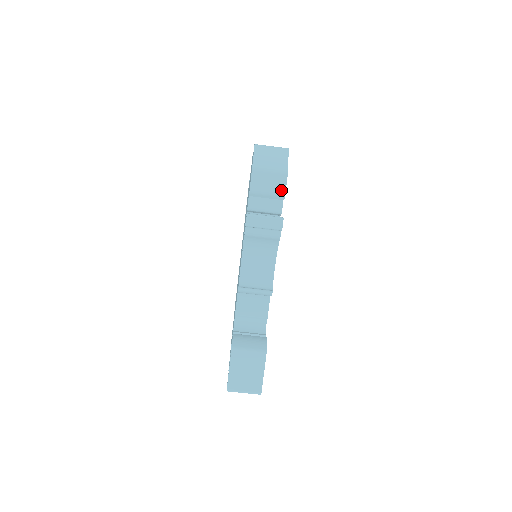
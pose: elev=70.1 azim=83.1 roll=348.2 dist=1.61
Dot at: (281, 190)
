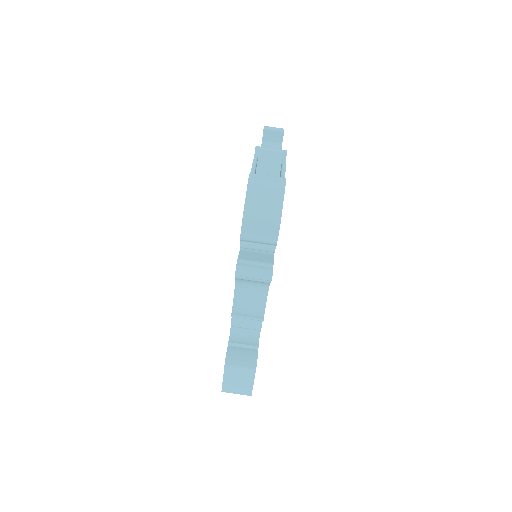
Dot at: (273, 239)
